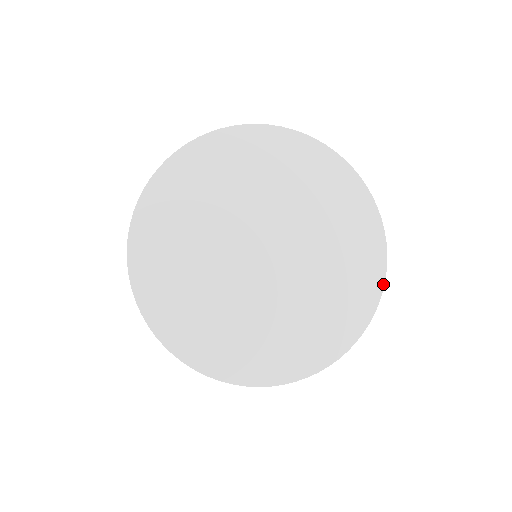
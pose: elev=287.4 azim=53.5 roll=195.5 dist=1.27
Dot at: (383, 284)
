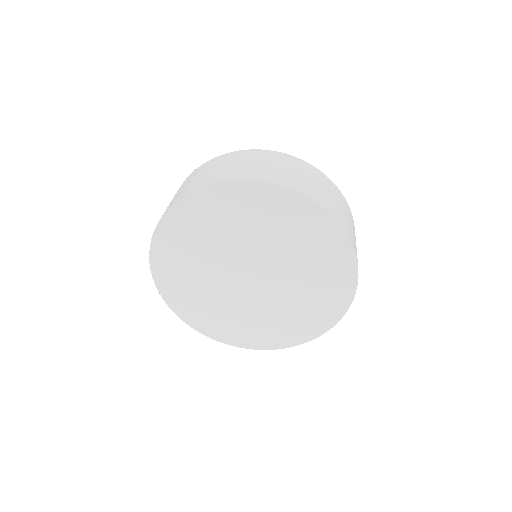
Dot at: (302, 343)
